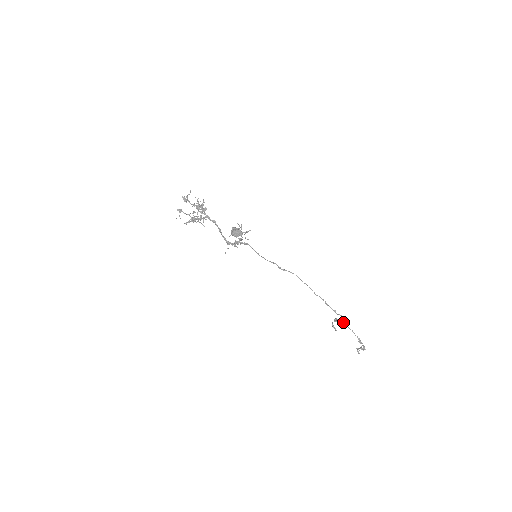
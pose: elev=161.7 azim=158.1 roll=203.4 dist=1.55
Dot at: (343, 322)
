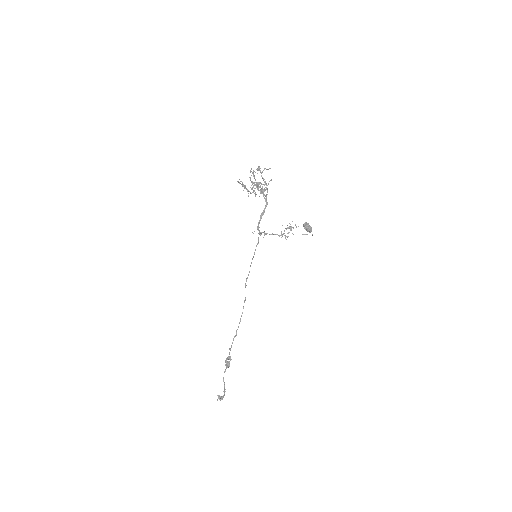
Dot at: (229, 363)
